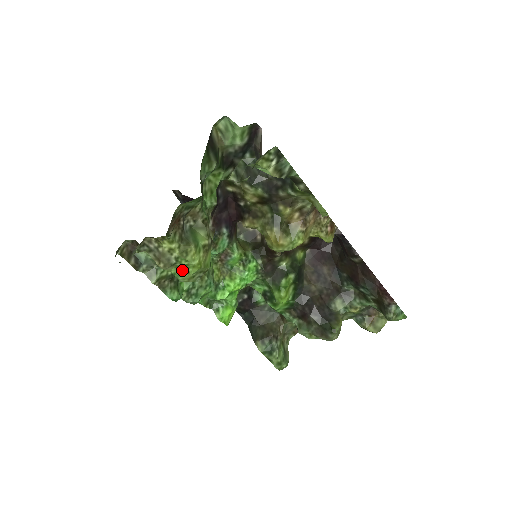
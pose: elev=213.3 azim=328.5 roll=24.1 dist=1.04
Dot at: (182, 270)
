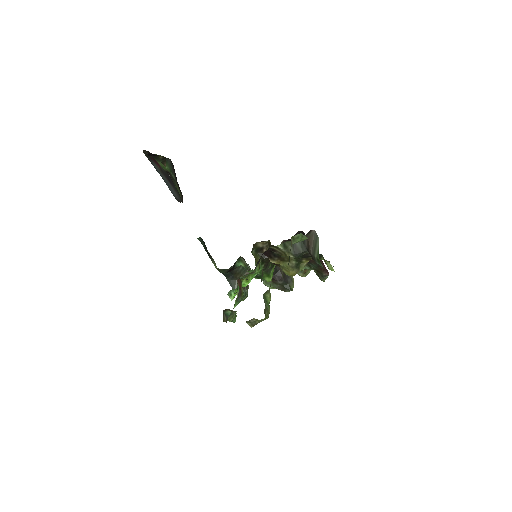
Dot at: occluded
